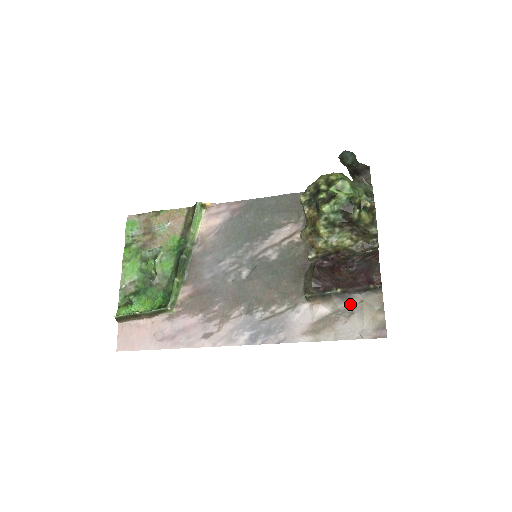
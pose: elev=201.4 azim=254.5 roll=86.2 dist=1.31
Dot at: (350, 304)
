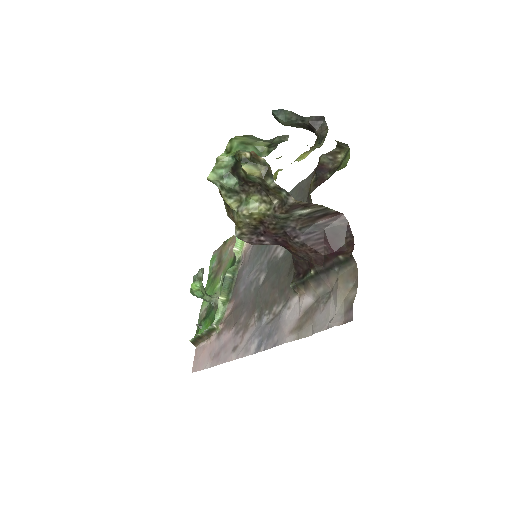
Dot at: (327, 286)
